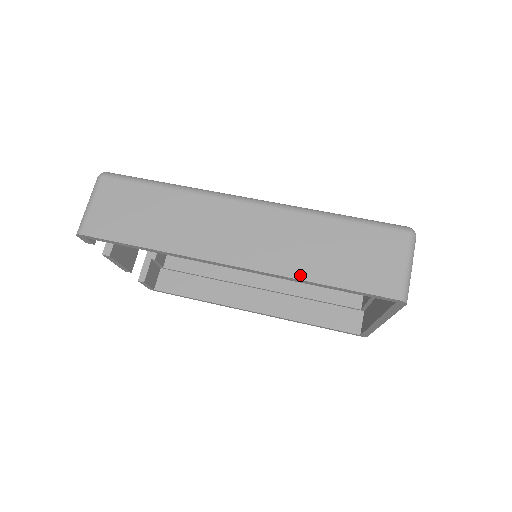
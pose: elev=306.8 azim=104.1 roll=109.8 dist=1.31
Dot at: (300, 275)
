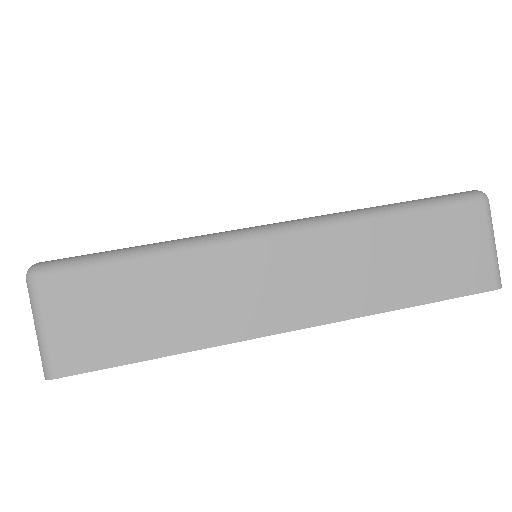
Dot at: (380, 307)
